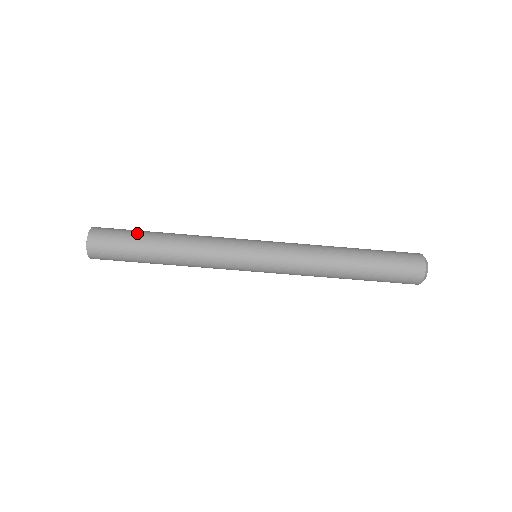
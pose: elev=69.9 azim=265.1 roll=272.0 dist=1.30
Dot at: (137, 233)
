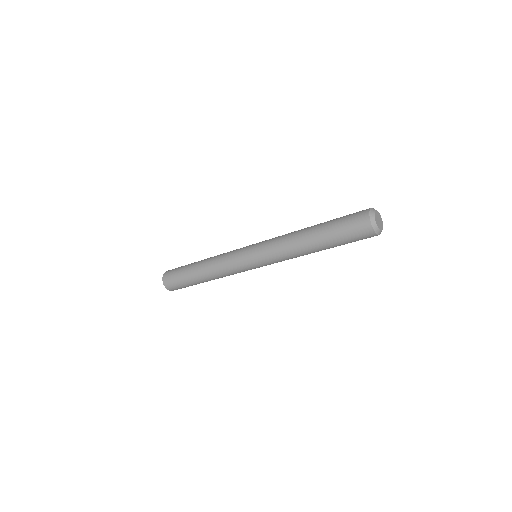
Dot at: (186, 266)
